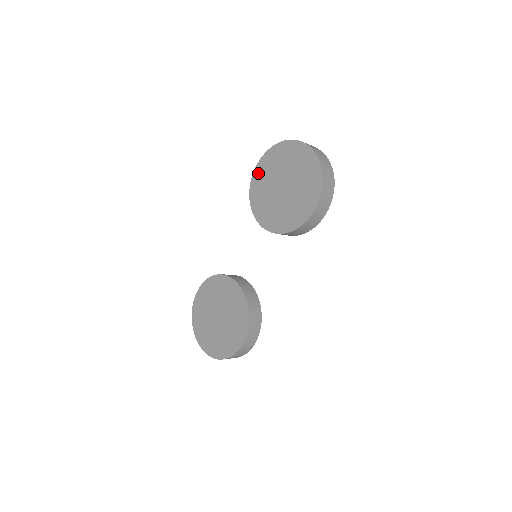
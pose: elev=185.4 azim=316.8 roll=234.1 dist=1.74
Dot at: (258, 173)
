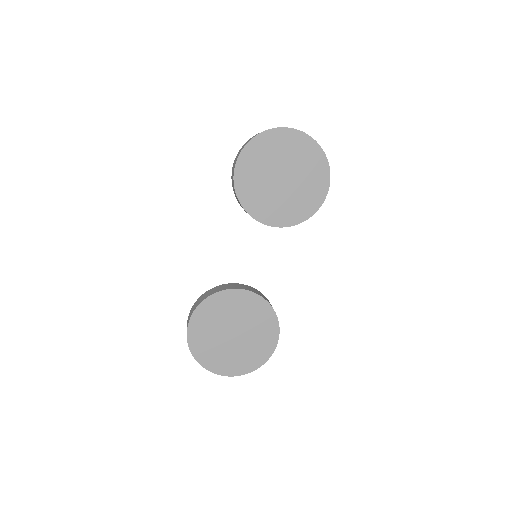
Dot at: (242, 169)
